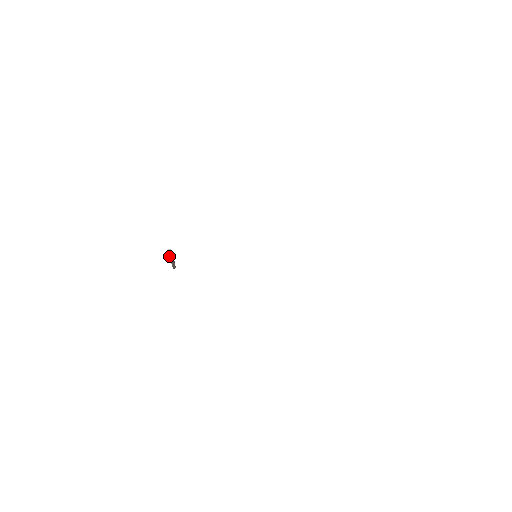
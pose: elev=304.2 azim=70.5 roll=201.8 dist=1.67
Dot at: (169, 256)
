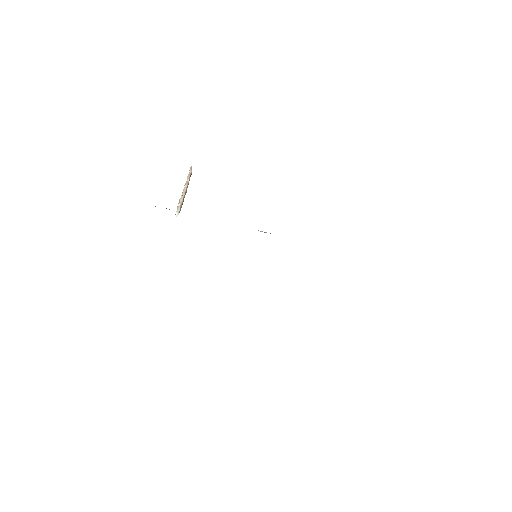
Dot at: (178, 205)
